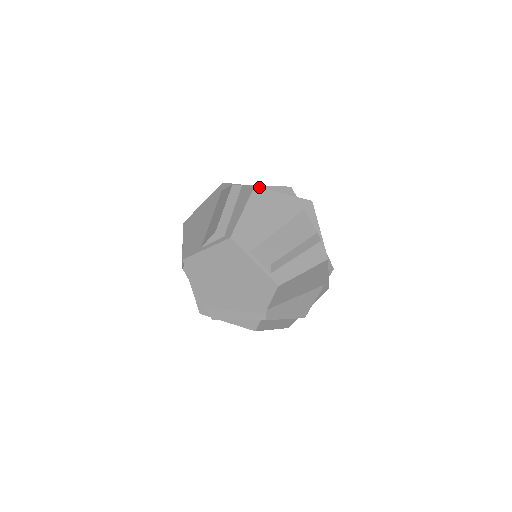
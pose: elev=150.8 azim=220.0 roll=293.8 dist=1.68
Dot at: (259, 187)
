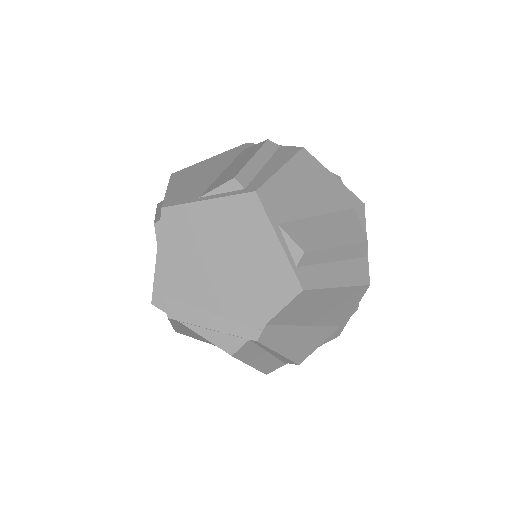
Dot at: occluded
